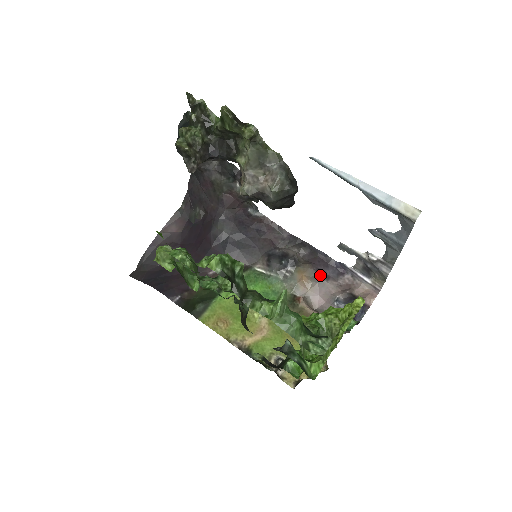
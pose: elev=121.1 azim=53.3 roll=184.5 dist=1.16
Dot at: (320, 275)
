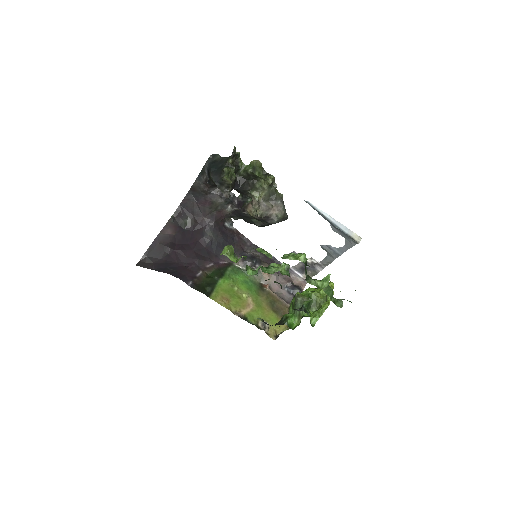
Dot at: occluded
